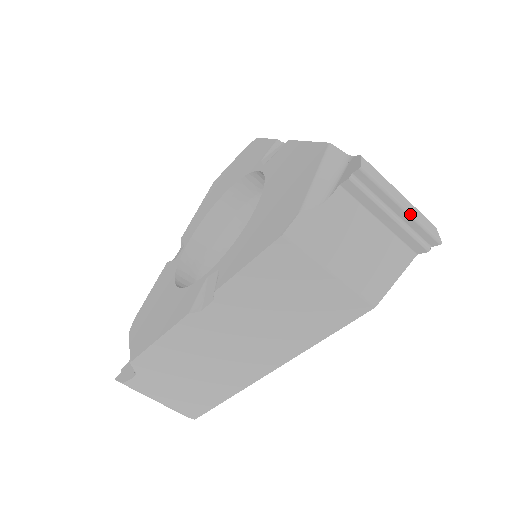
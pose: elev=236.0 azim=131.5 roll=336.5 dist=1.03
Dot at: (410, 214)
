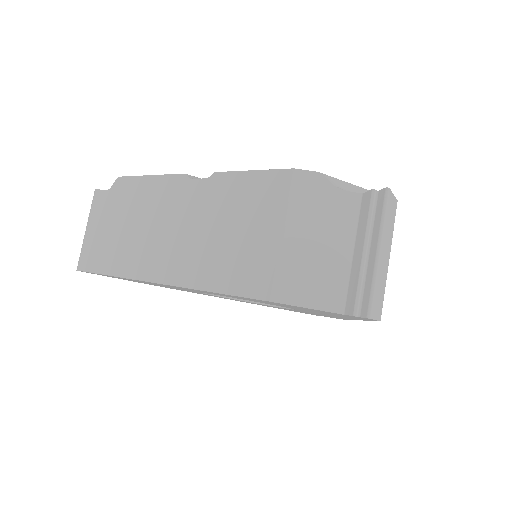
Dot at: (377, 264)
